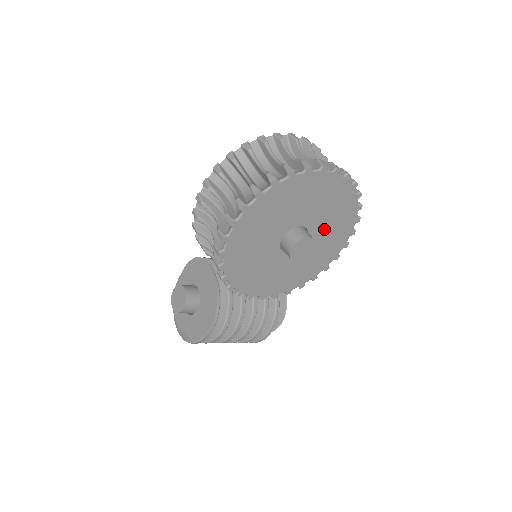
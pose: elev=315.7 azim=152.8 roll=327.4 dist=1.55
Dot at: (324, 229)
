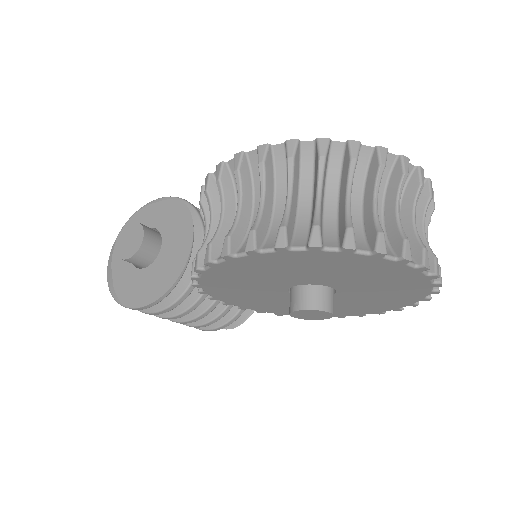
Dot at: (355, 299)
